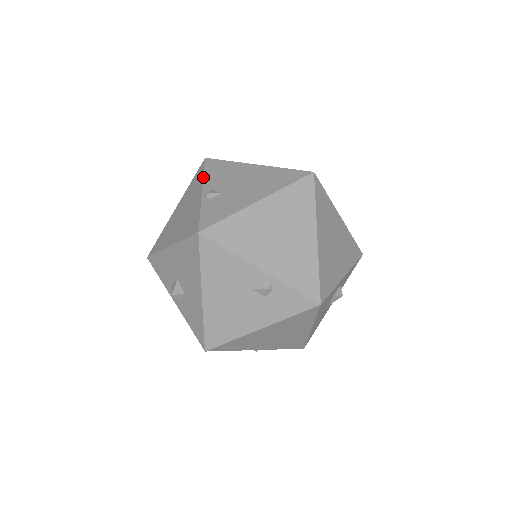
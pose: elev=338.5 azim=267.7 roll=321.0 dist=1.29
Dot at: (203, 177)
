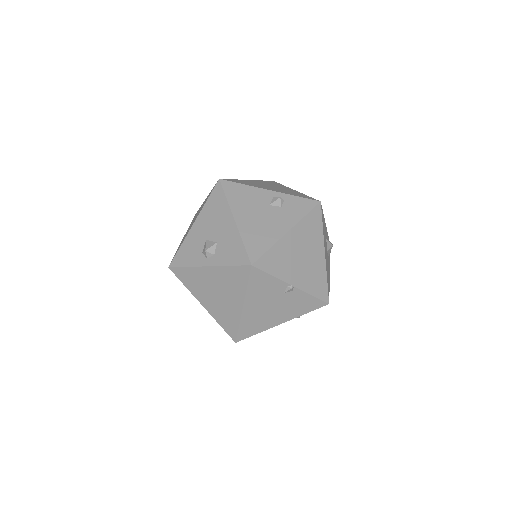
Dot at: occluded
